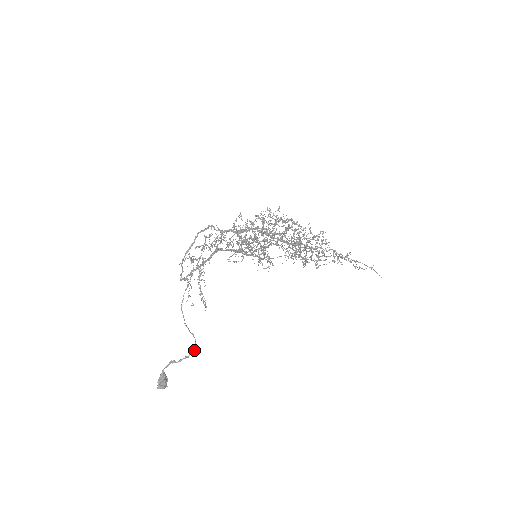
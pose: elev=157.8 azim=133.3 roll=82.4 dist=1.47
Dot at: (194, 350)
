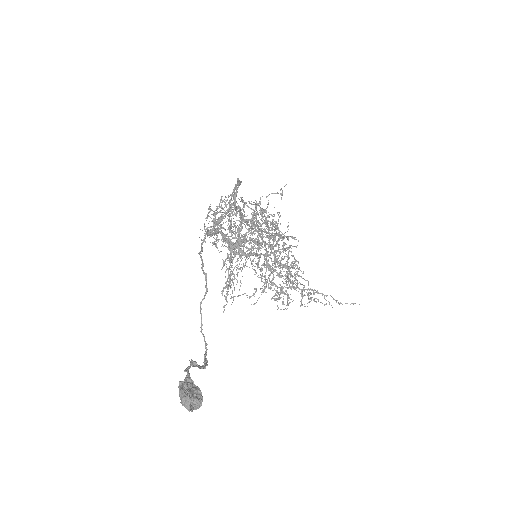
Dot at: (207, 361)
